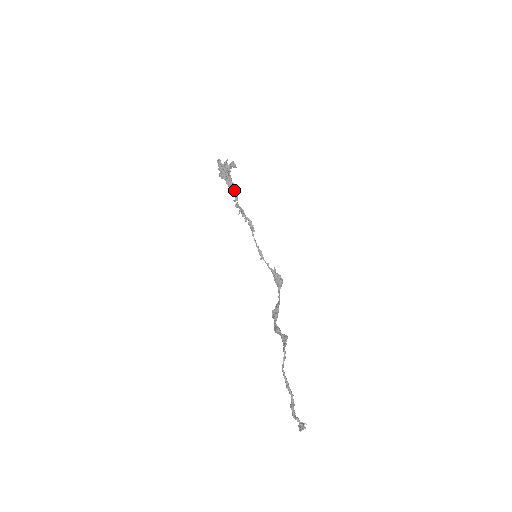
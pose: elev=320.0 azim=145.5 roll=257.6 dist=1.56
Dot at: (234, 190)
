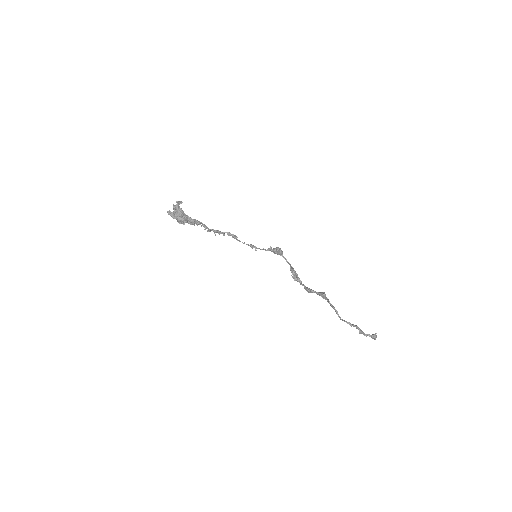
Dot at: (199, 223)
